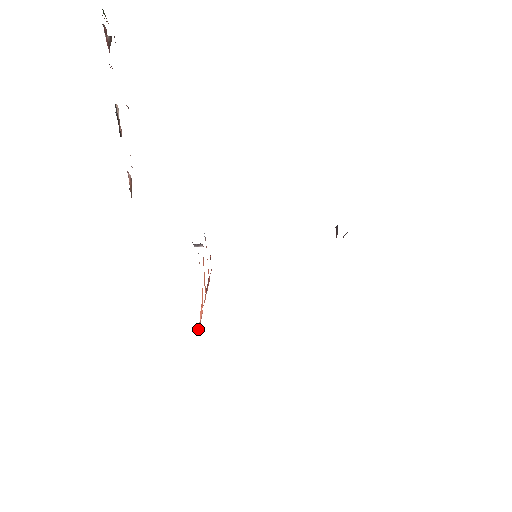
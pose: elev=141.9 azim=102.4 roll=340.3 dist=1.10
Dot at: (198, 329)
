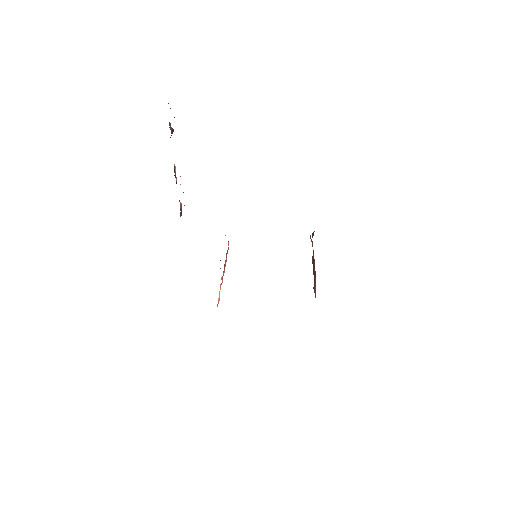
Dot at: (217, 306)
